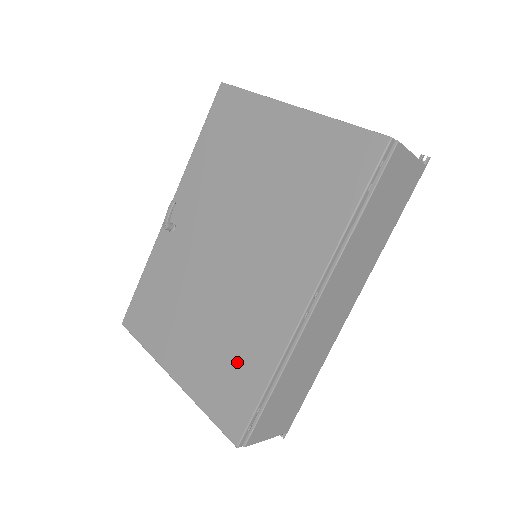
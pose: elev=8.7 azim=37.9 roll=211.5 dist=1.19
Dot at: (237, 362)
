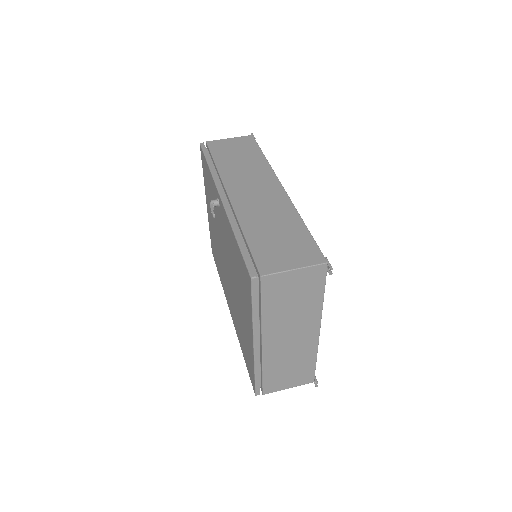
Dot at: (217, 259)
